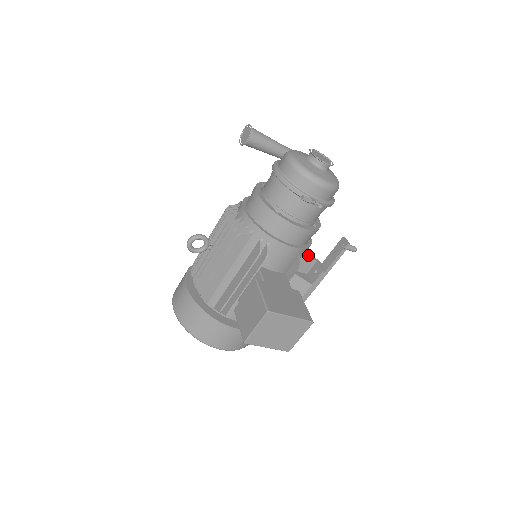
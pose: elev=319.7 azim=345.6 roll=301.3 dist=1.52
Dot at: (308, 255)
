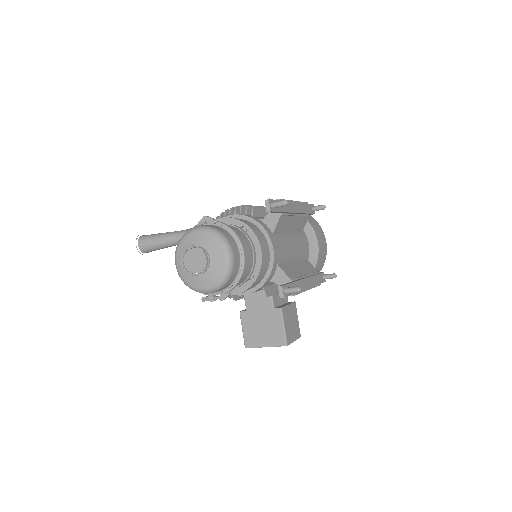
Dot at: (277, 276)
